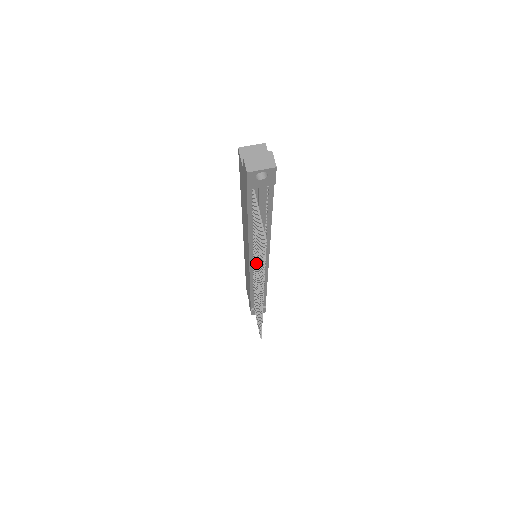
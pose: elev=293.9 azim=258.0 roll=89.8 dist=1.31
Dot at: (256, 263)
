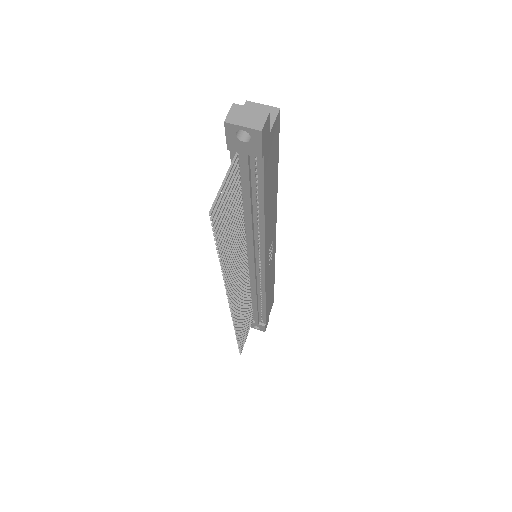
Dot at: (238, 257)
